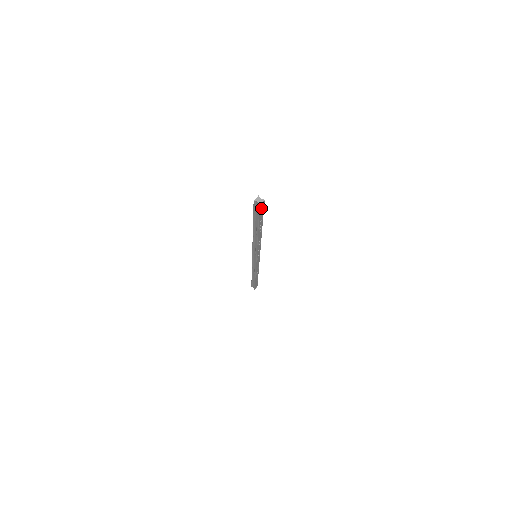
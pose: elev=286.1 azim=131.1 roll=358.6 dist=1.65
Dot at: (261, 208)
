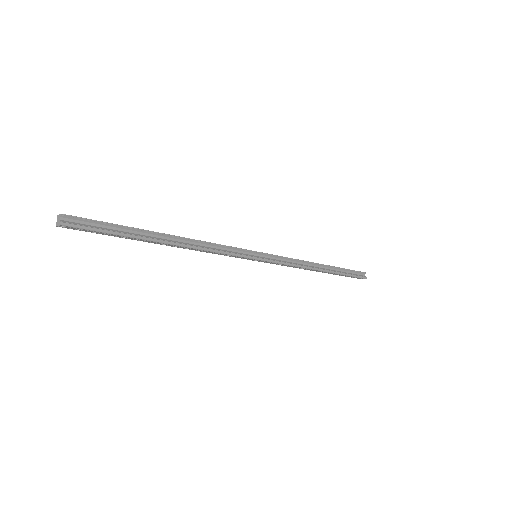
Dot at: (76, 228)
